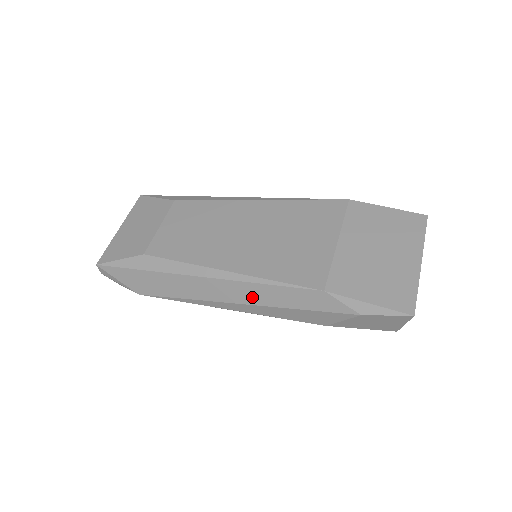
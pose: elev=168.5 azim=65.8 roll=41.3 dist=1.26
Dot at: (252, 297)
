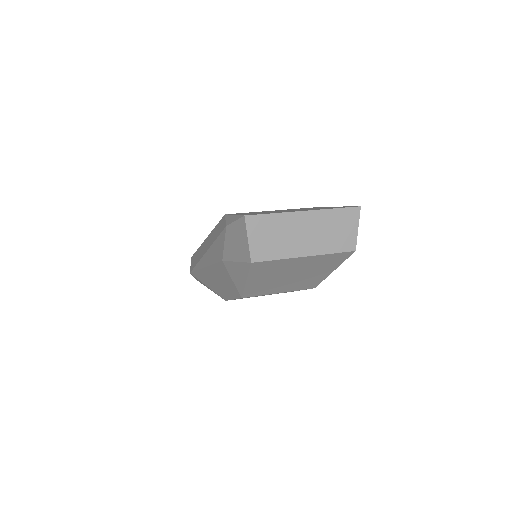
Dot at: (209, 243)
